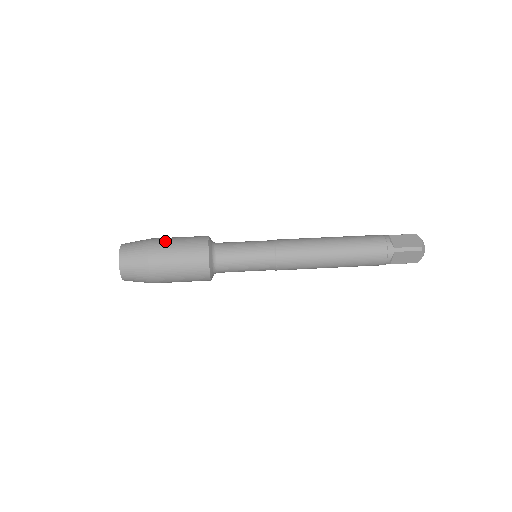
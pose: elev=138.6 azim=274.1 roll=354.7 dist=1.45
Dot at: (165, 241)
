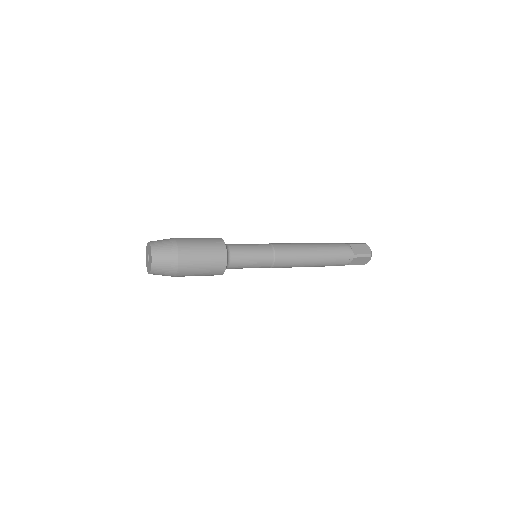
Dot at: (190, 242)
